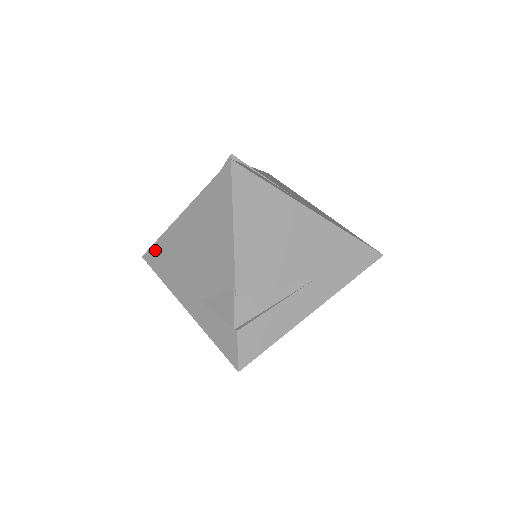
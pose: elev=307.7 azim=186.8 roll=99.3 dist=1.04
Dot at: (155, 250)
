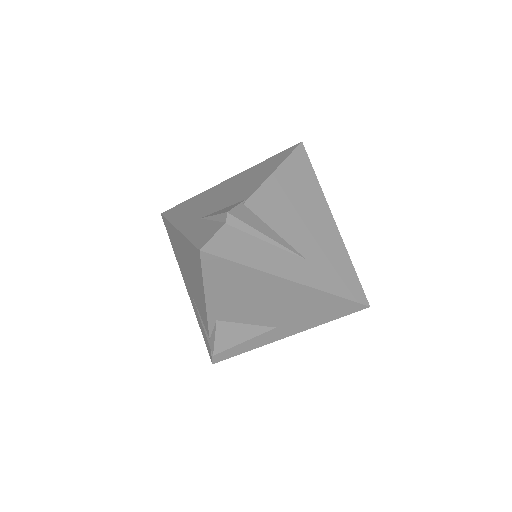
Dot at: (180, 205)
